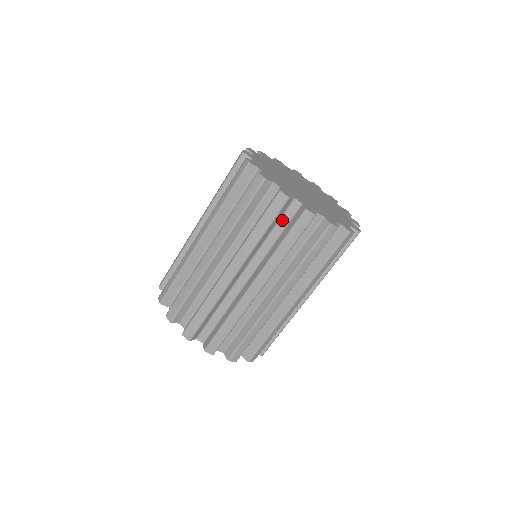
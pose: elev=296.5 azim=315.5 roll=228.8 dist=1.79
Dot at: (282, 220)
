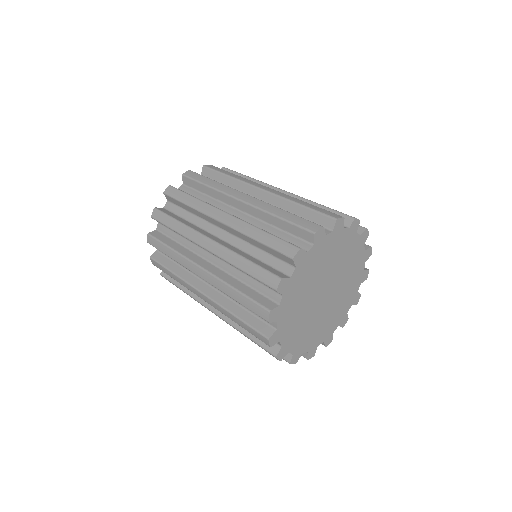
Dot at: occluded
